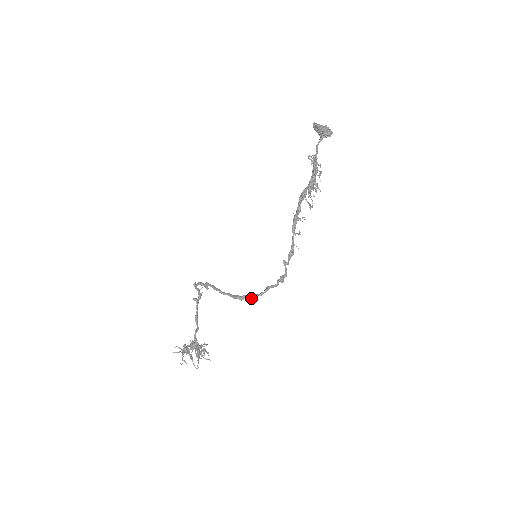
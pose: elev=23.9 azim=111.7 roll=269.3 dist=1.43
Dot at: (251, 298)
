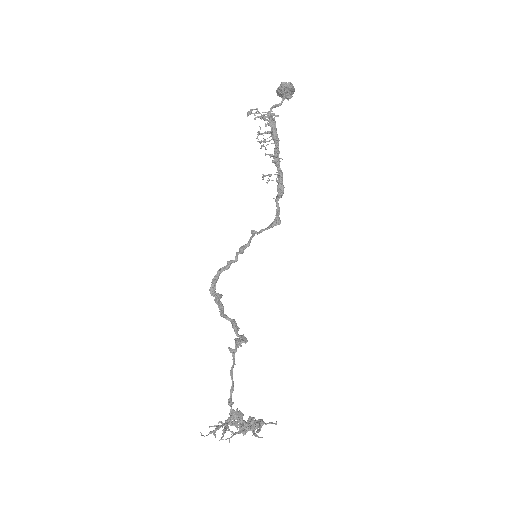
Dot at: (210, 289)
